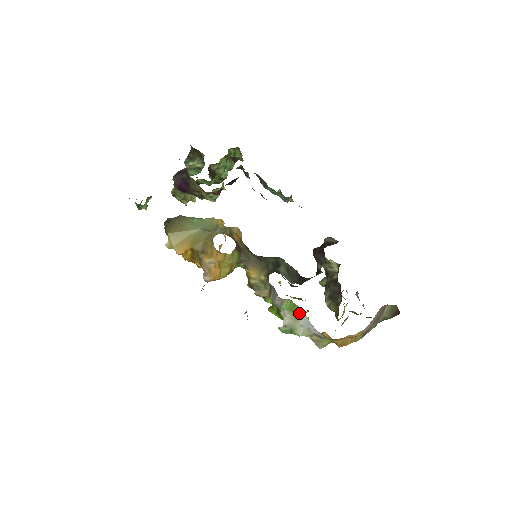
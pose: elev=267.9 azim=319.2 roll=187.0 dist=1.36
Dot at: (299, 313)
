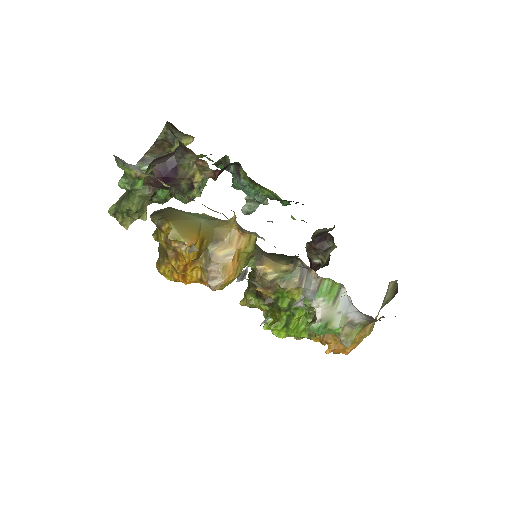
Dot at: (337, 295)
